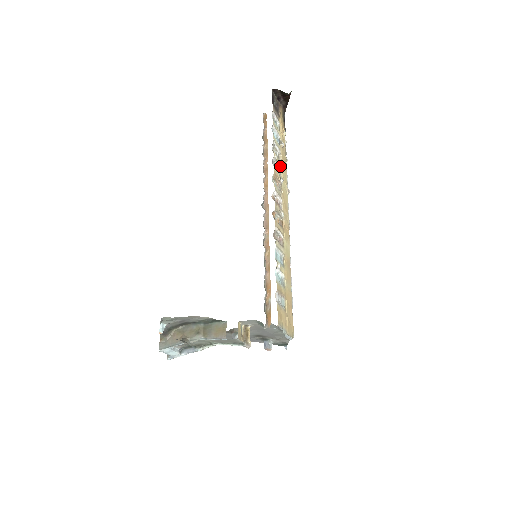
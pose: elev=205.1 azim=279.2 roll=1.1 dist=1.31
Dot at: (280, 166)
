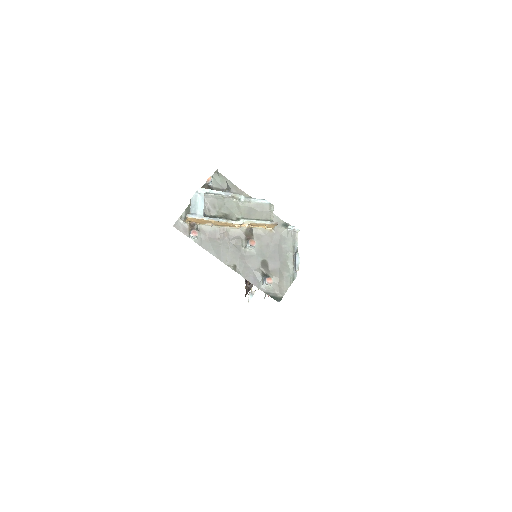
Dot at: occluded
